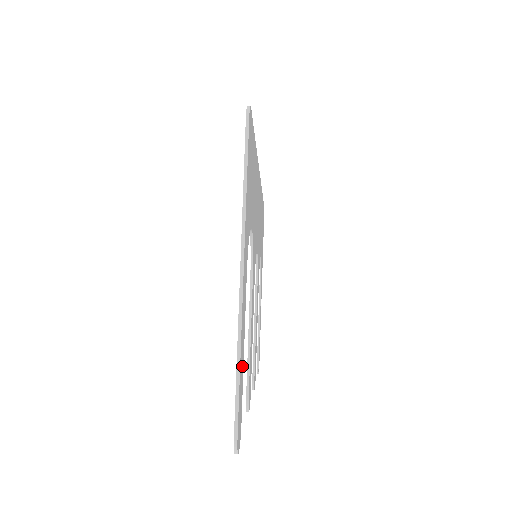
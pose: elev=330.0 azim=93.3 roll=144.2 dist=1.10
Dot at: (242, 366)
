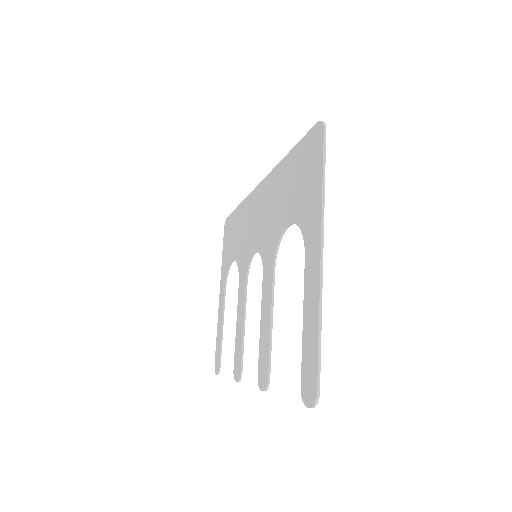
Dot at: (310, 335)
